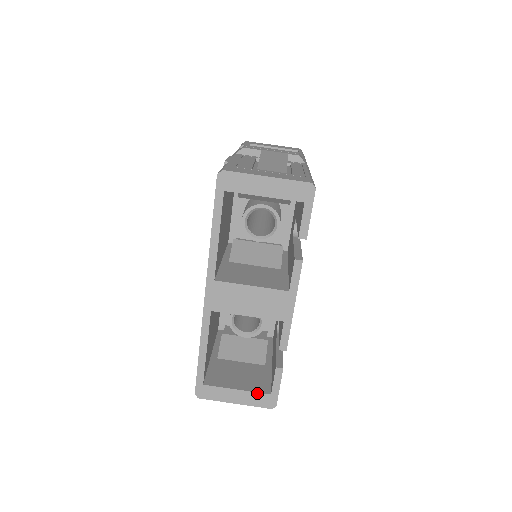
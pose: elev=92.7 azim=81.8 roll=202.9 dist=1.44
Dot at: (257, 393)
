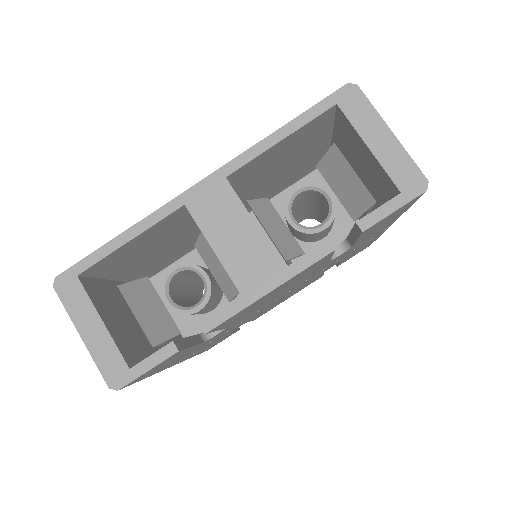
Dot at: (118, 350)
